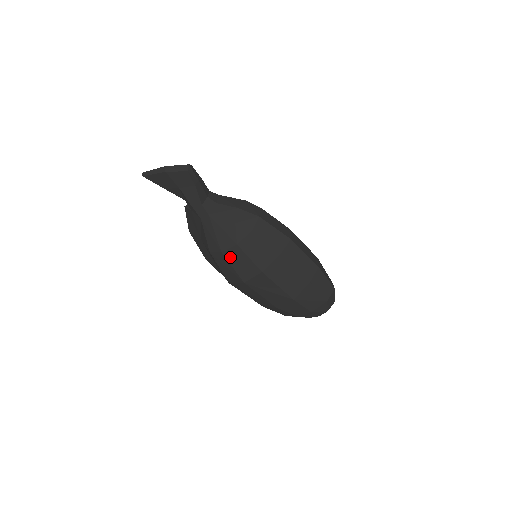
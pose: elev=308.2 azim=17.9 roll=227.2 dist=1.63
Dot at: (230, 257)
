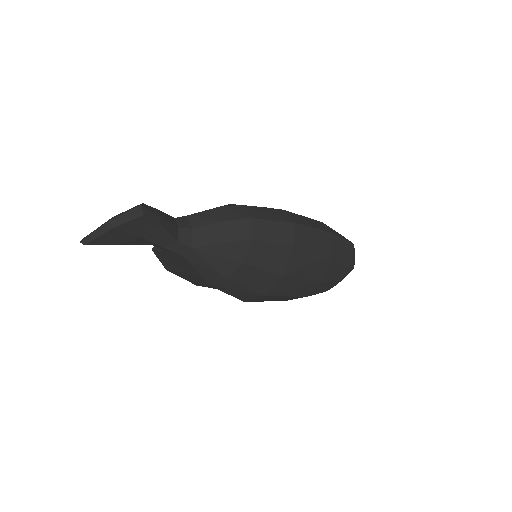
Dot at: (239, 280)
